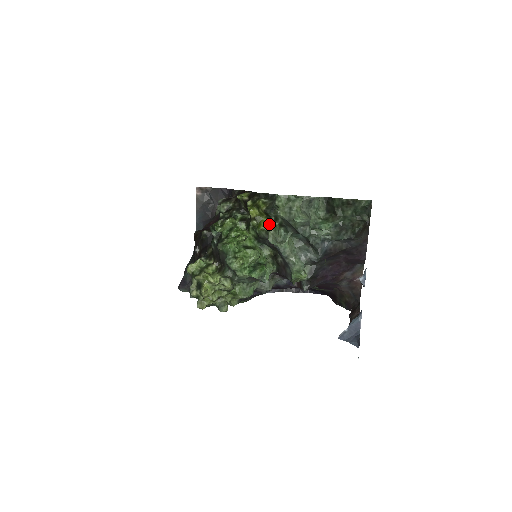
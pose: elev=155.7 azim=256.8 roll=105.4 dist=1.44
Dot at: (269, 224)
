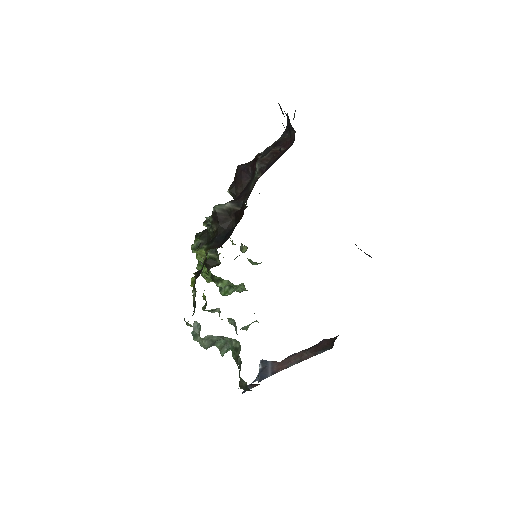
Dot at: occluded
